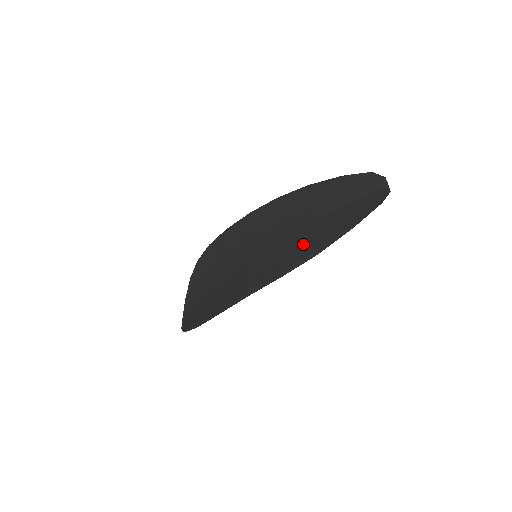
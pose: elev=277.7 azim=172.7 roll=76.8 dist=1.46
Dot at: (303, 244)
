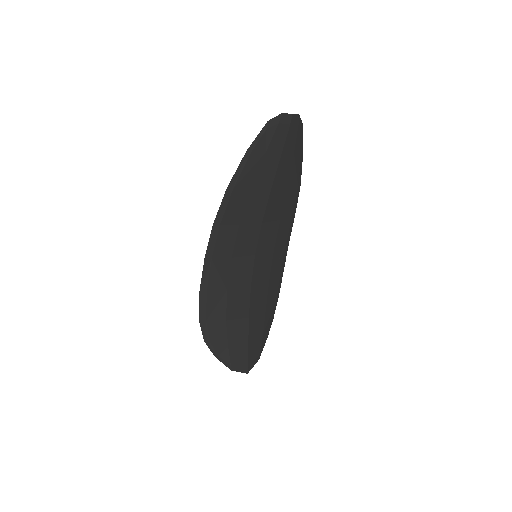
Dot at: (244, 201)
